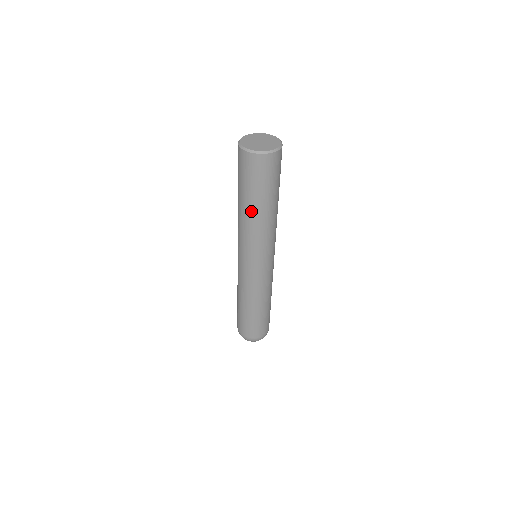
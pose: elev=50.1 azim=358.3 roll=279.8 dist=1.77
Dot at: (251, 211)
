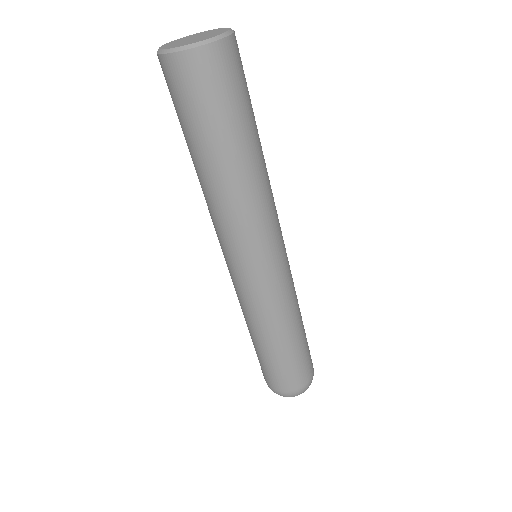
Dot at: (208, 171)
